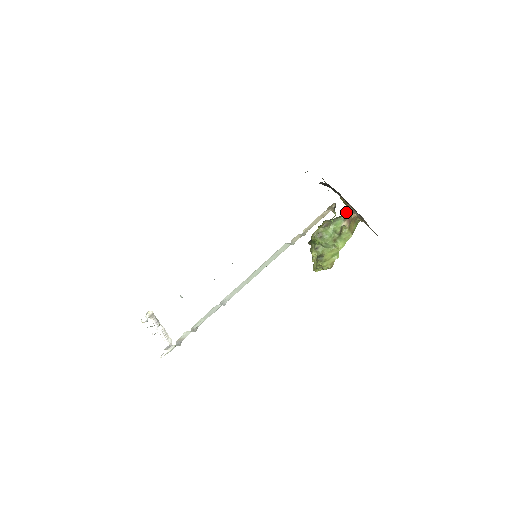
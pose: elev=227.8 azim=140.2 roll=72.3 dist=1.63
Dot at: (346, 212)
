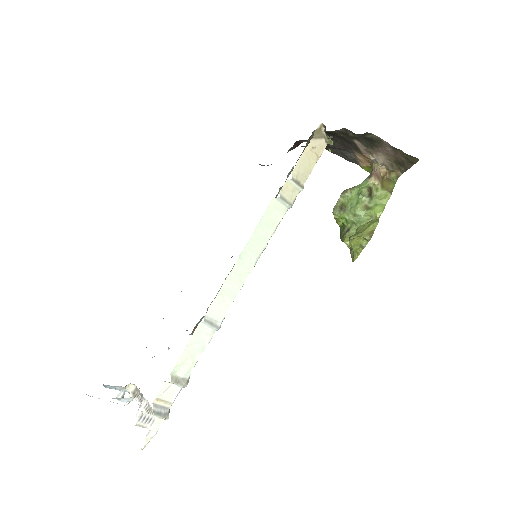
Dot at: occluded
